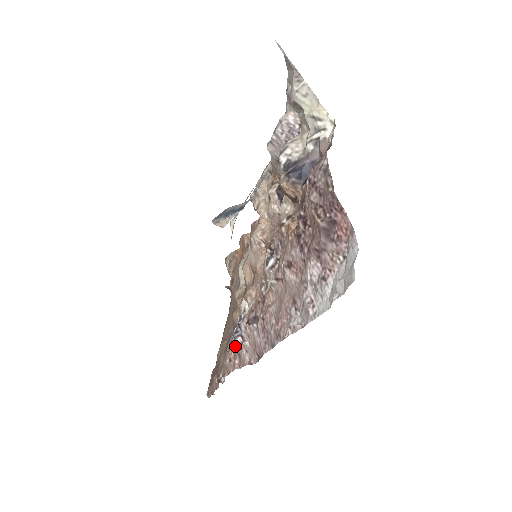
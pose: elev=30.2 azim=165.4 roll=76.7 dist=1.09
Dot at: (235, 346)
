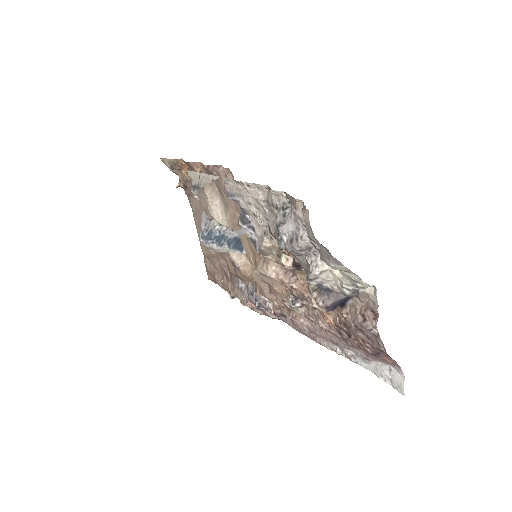
Dot at: occluded
